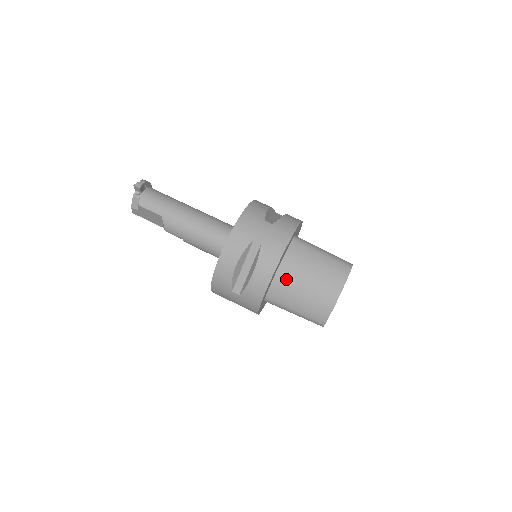
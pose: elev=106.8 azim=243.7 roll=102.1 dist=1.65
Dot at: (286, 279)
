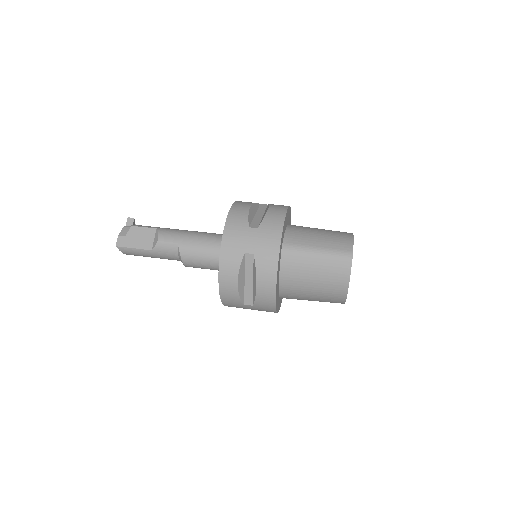
Dot at: (298, 228)
